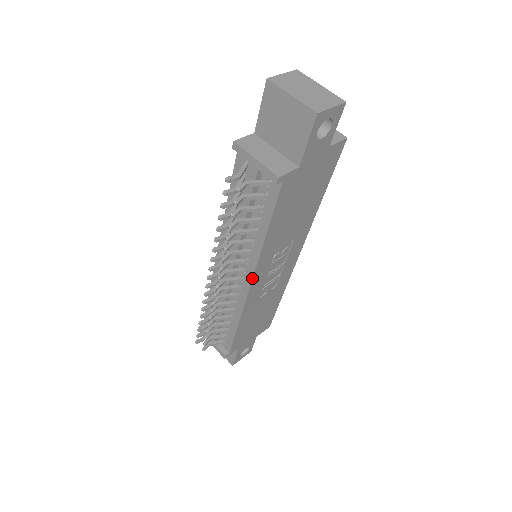
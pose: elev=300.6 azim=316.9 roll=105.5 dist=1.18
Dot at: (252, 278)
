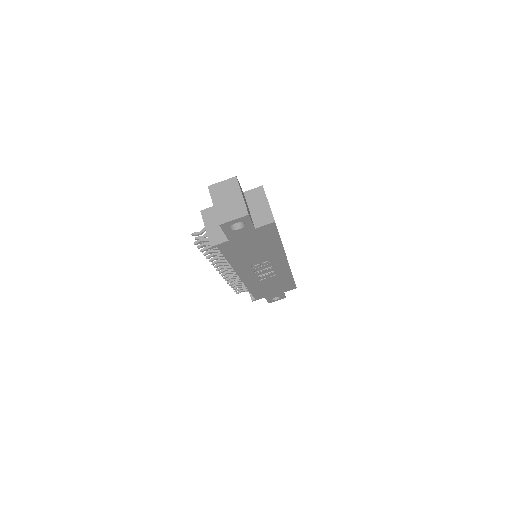
Dot at: (238, 275)
